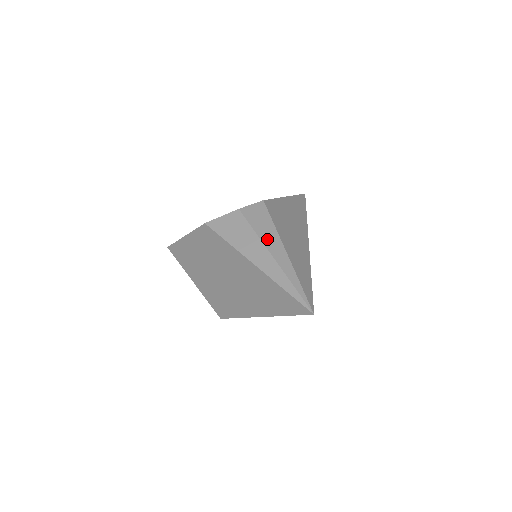
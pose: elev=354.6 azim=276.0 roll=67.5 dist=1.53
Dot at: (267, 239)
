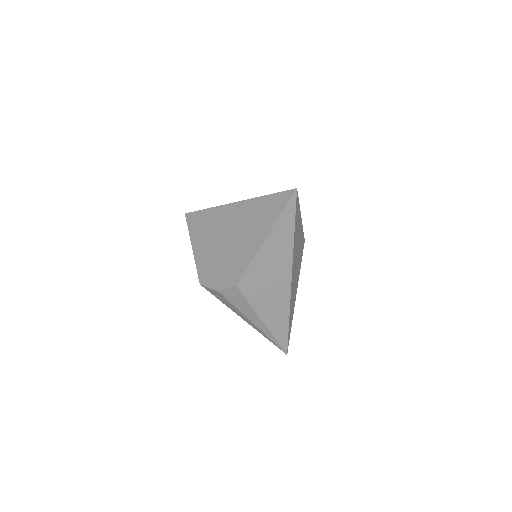
Dot at: (247, 314)
